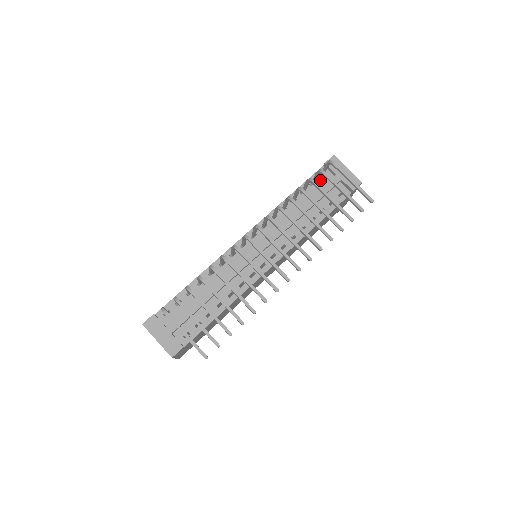
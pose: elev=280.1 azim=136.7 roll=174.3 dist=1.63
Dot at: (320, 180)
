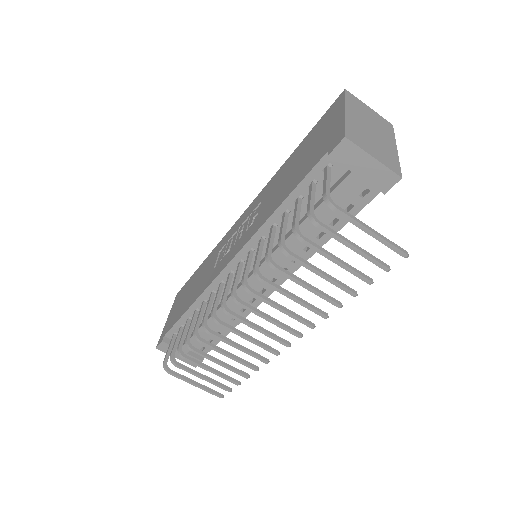
Dot at: occluded
